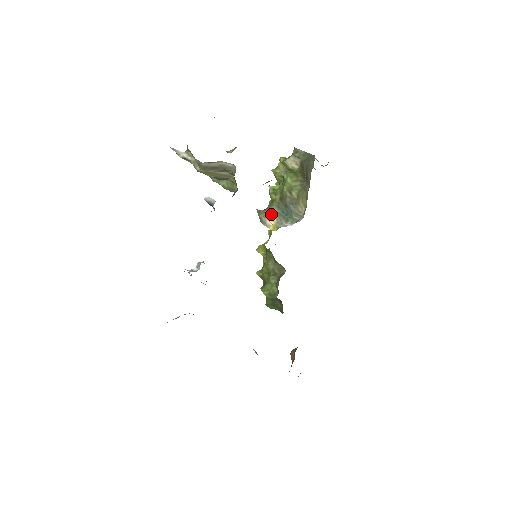
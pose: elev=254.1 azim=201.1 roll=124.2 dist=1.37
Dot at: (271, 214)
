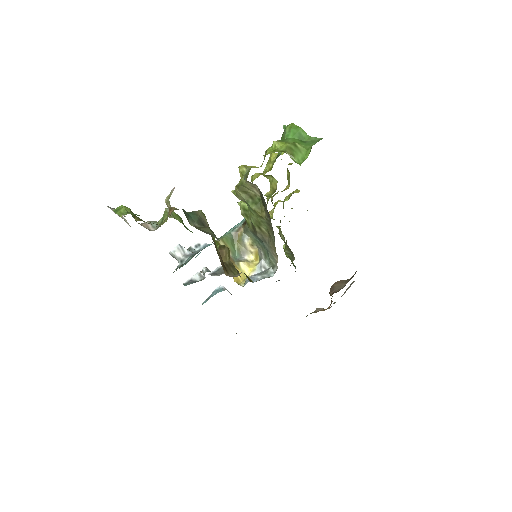
Dot at: (250, 238)
